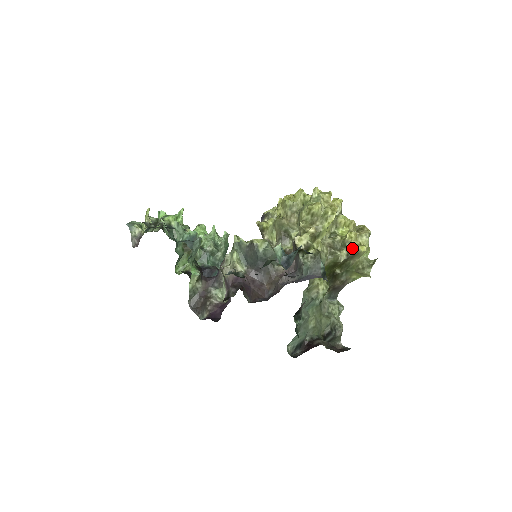
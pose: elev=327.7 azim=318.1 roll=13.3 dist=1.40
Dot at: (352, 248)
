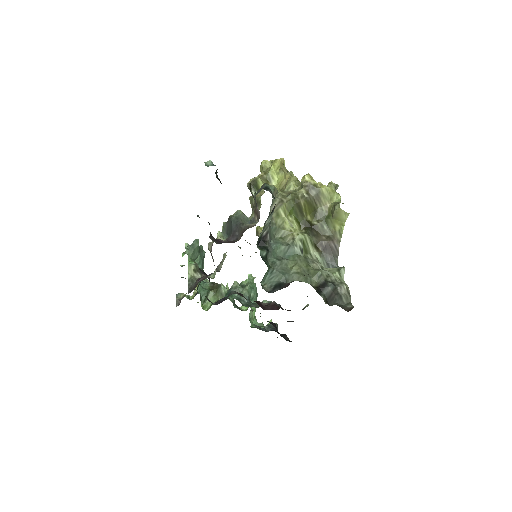
Dot at: (309, 186)
